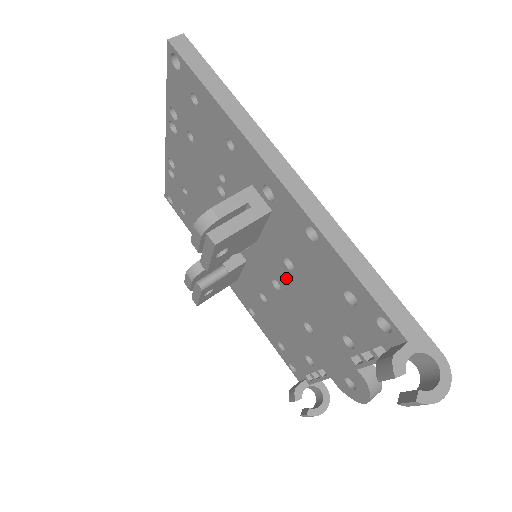
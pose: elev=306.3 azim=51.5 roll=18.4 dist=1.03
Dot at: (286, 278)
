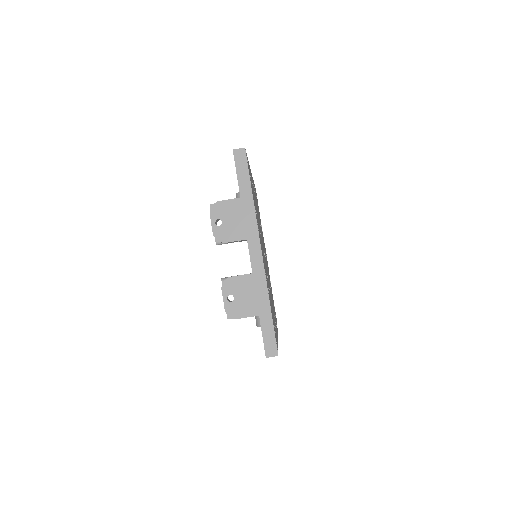
Dot at: occluded
